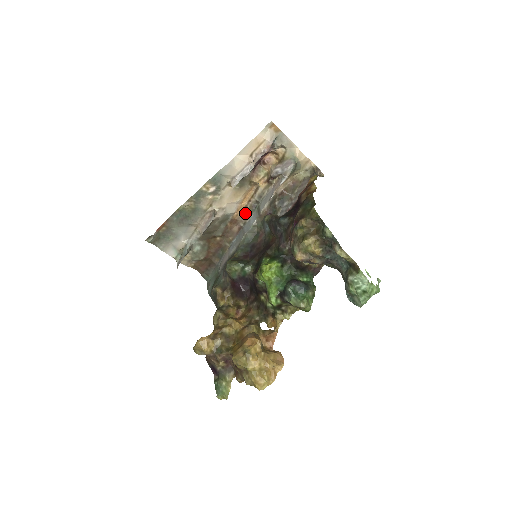
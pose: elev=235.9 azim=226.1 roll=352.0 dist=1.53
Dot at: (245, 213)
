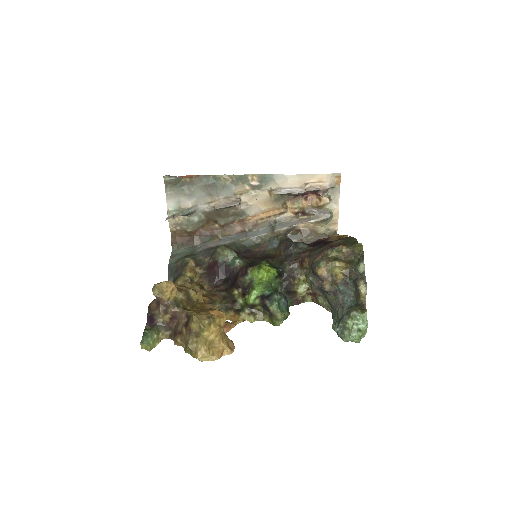
Dot at: (257, 223)
